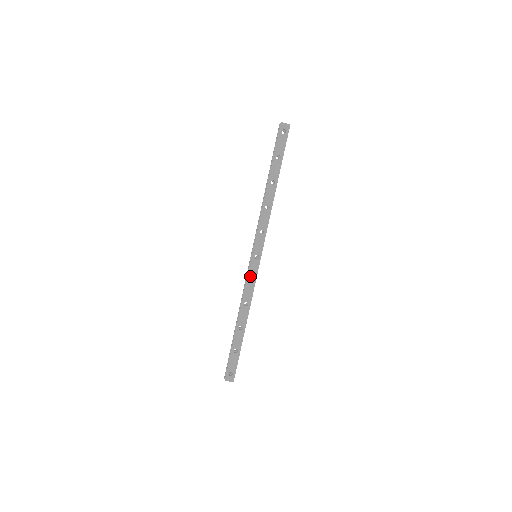
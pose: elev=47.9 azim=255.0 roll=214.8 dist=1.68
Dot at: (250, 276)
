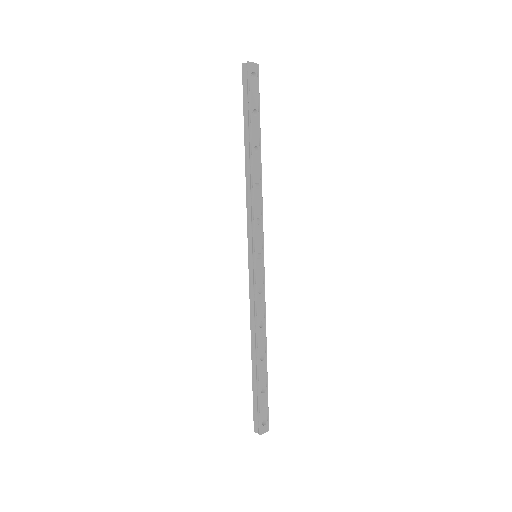
Dot at: (258, 285)
